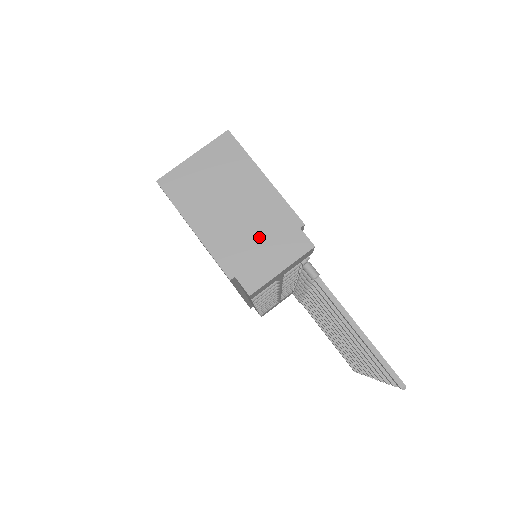
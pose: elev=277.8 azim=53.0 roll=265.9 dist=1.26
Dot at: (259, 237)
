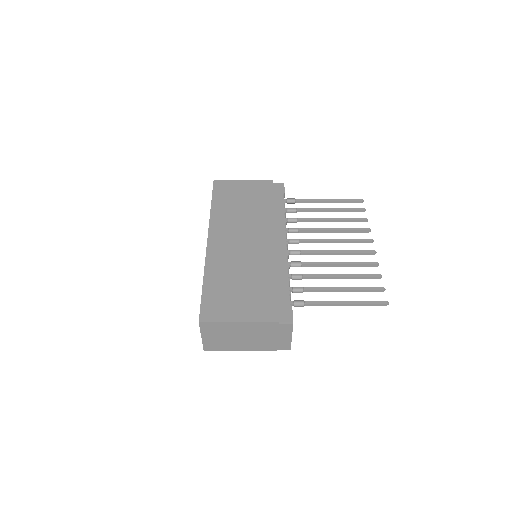
Dot at: (268, 337)
